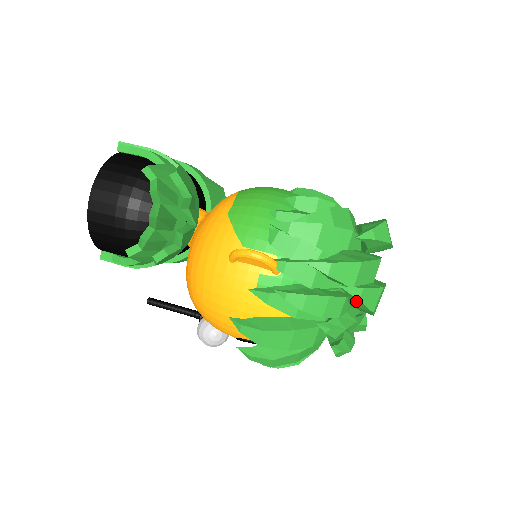
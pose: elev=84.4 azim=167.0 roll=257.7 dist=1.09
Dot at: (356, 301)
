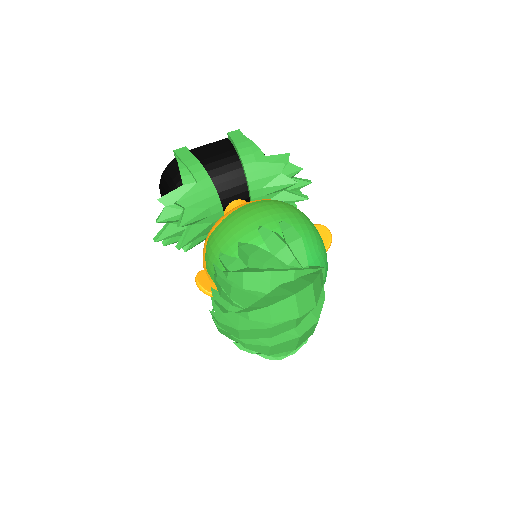
Dot at: occluded
